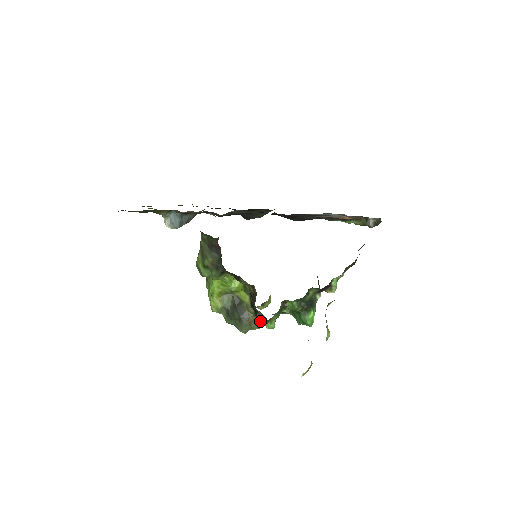
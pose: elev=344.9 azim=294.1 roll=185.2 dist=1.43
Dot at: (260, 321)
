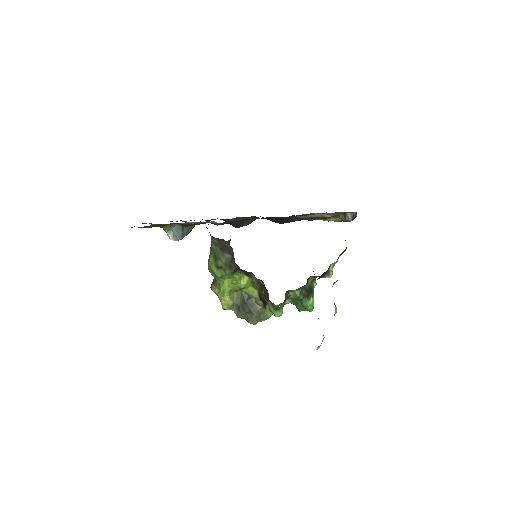
Dot at: (267, 312)
